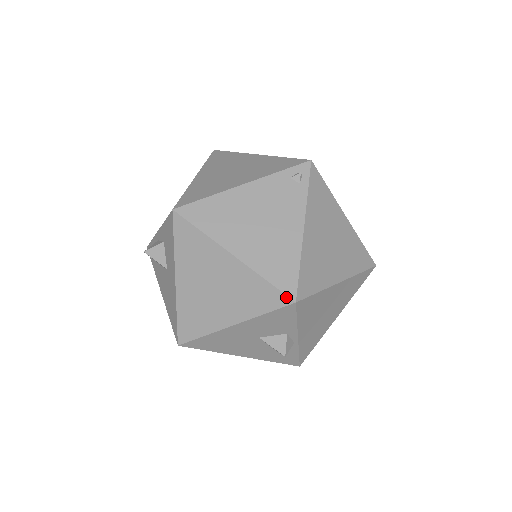
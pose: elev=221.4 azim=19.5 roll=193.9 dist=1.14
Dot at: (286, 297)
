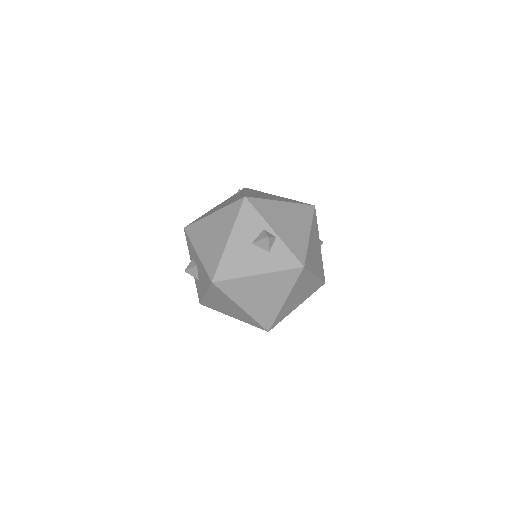
Dot at: (240, 200)
